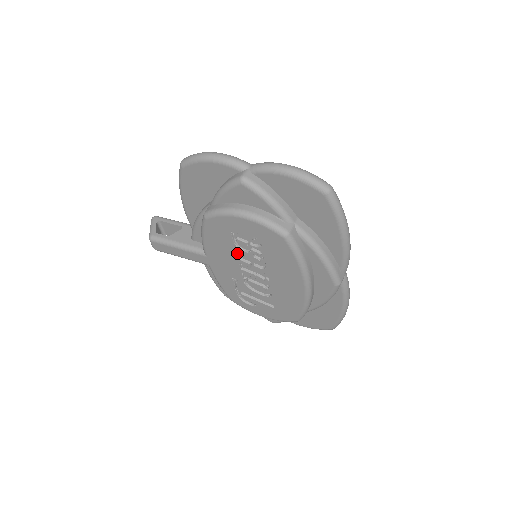
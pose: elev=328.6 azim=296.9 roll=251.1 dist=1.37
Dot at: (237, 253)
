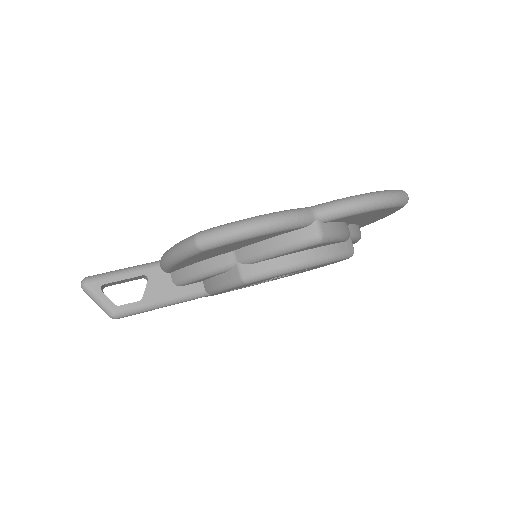
Dot at: (265, 280)
